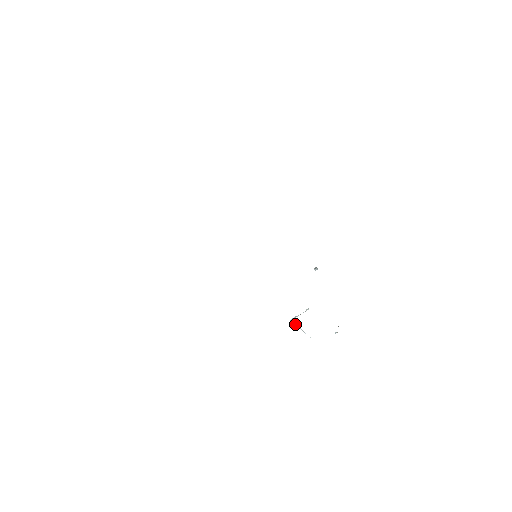
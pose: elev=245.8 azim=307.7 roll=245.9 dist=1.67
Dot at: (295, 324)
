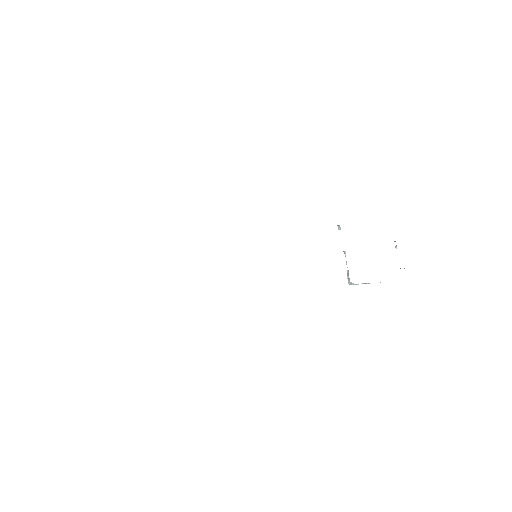
Dot at: (357, 284)
